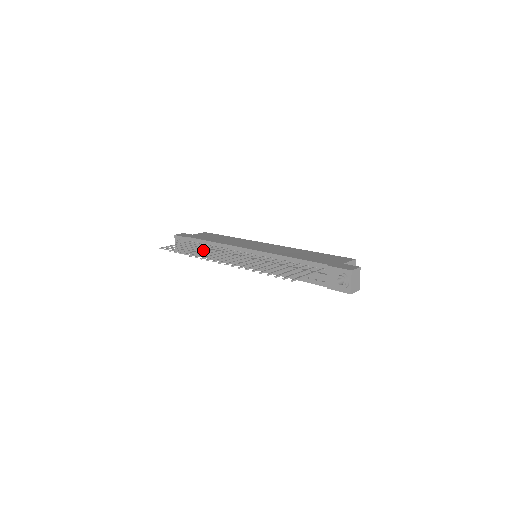
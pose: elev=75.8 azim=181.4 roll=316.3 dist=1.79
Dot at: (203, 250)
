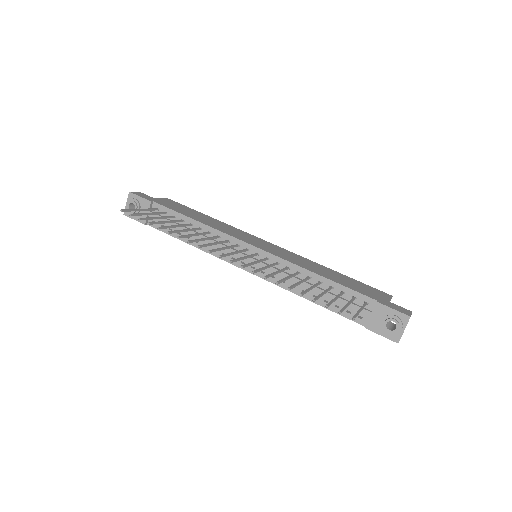
Dot at: (187, 230)
